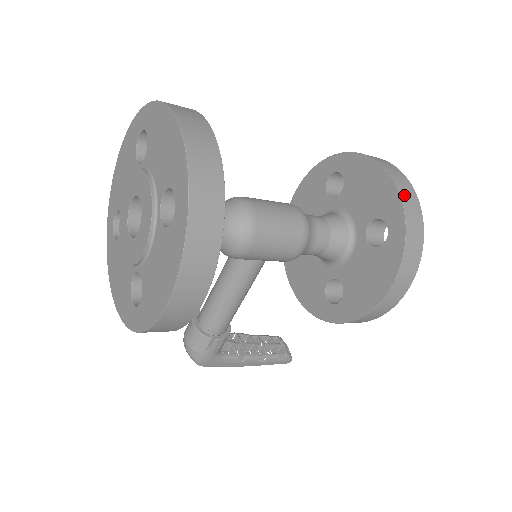
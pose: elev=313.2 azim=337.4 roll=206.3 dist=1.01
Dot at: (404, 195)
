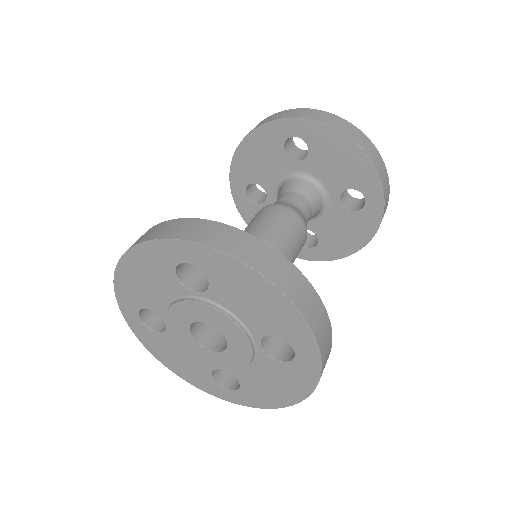
Dot at: (379, 170)
